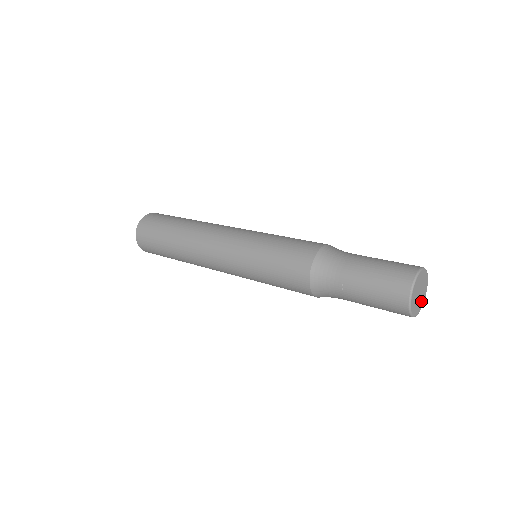
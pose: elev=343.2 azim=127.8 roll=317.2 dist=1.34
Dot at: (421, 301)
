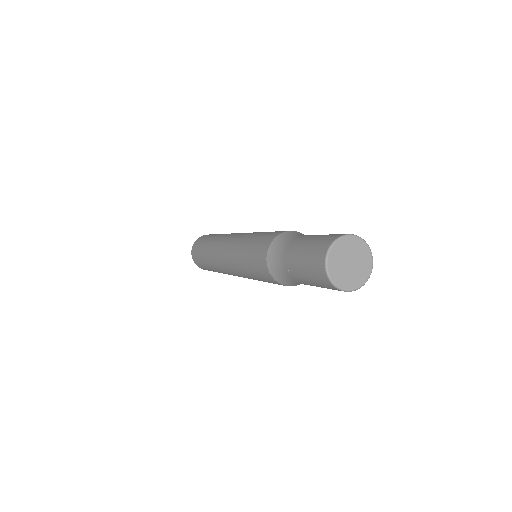
Dot at: (364, 265)
